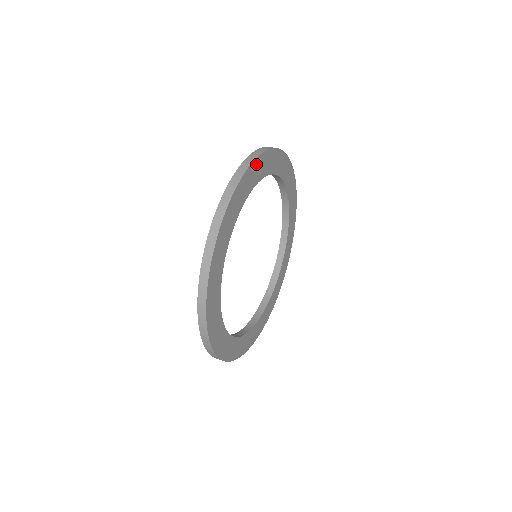
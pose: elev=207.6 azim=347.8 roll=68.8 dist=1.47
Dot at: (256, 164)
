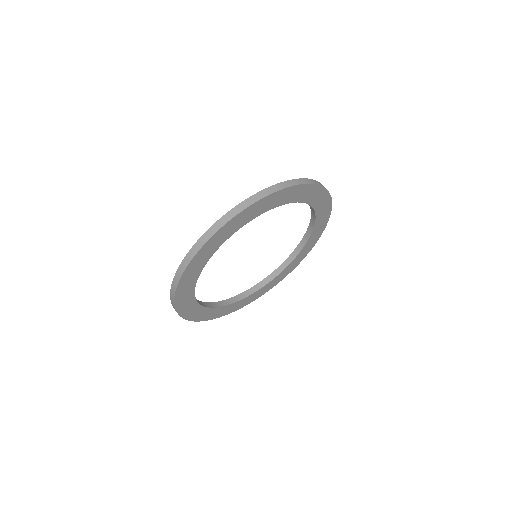
Dot at: (315, 189)
